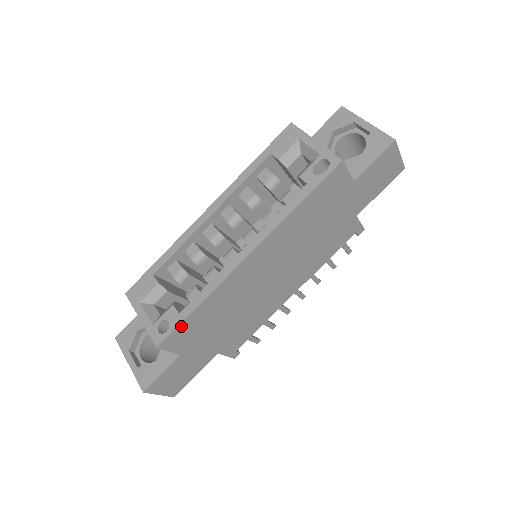
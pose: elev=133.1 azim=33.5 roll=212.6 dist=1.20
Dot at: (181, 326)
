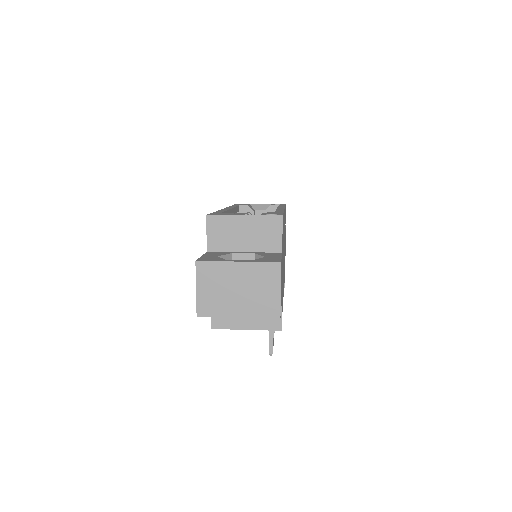
Dot at: occluded
